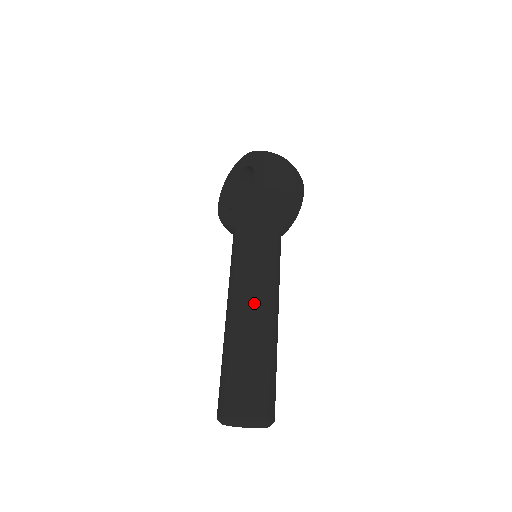
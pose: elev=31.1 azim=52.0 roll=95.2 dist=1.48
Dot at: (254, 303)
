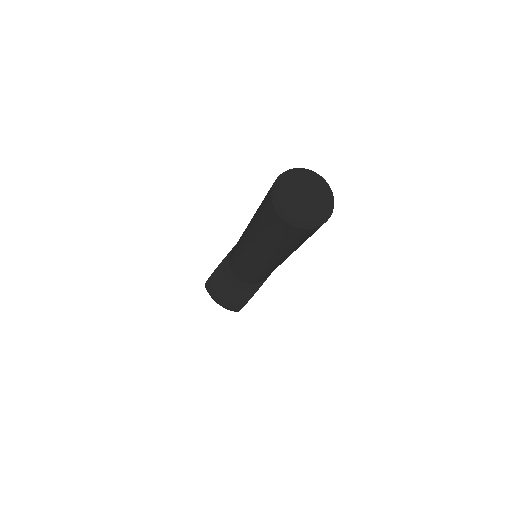
Dot at: occluded
